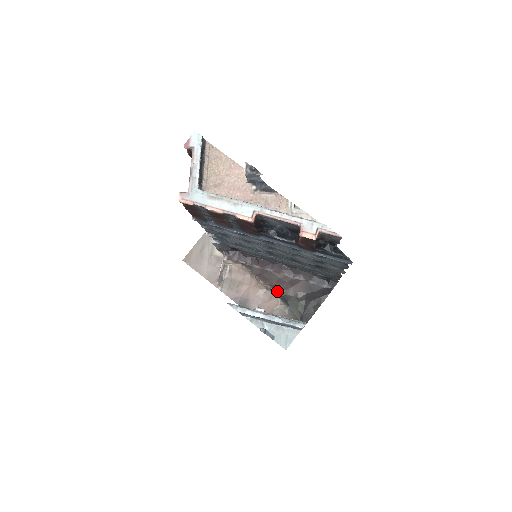
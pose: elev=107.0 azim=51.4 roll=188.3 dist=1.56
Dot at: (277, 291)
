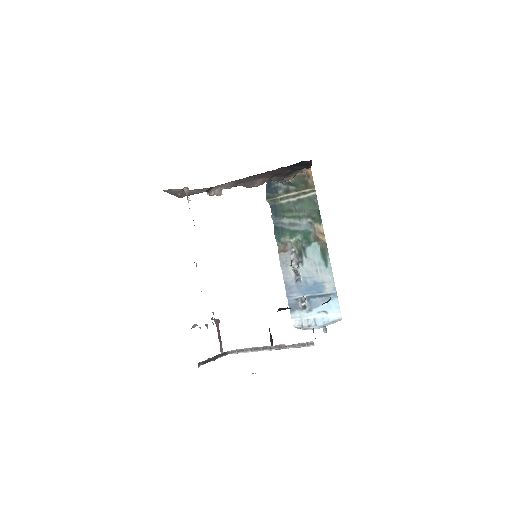
Dot at: occluded
